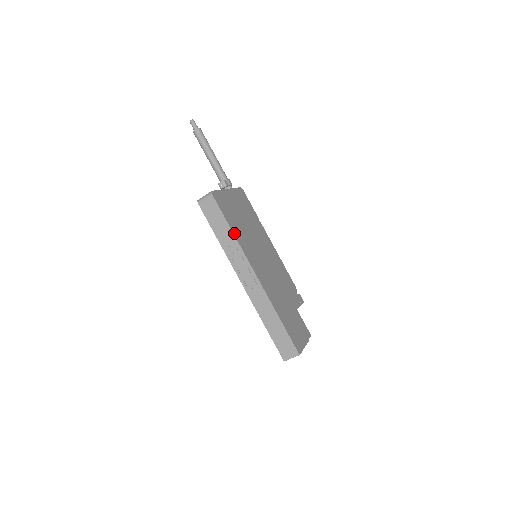
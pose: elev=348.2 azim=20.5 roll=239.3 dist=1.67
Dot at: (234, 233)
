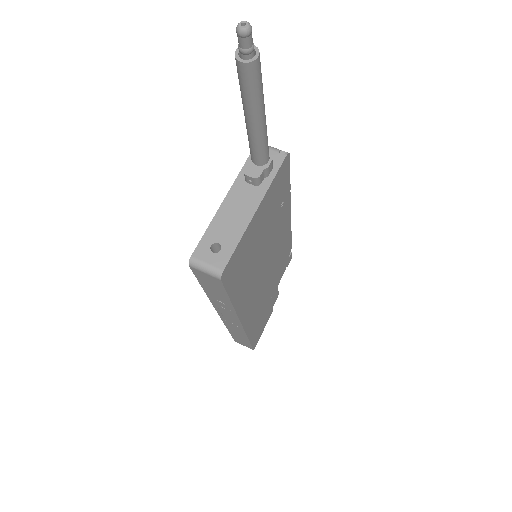
Dot at: (234, 302)
